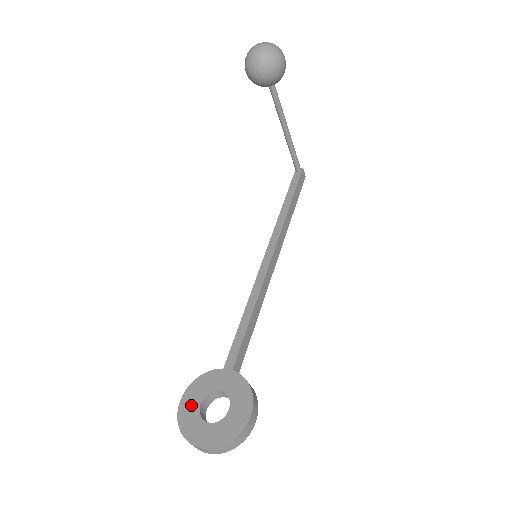
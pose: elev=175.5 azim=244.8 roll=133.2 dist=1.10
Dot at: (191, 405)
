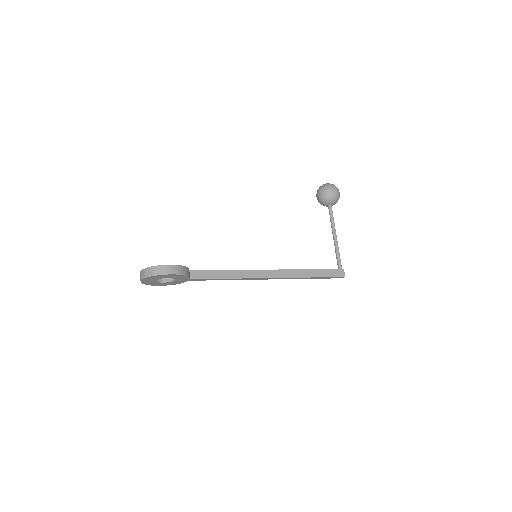
Dot at: occluded
